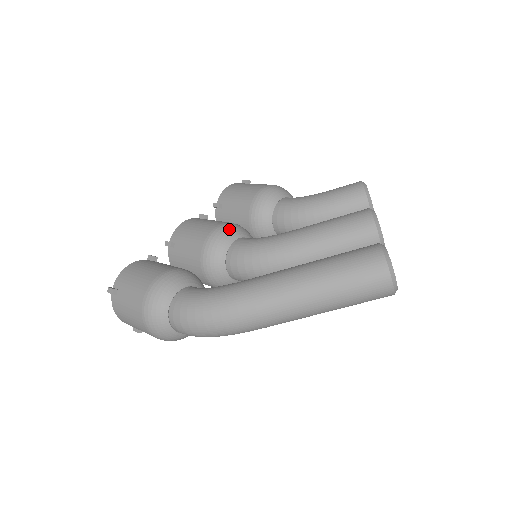
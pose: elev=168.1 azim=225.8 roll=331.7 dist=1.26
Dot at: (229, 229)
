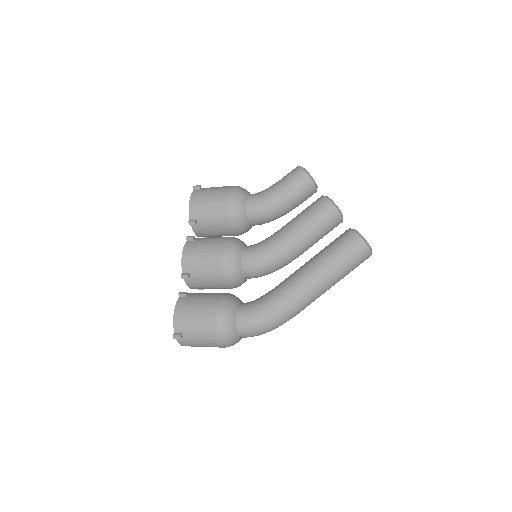
Dot at: (232, 249)
